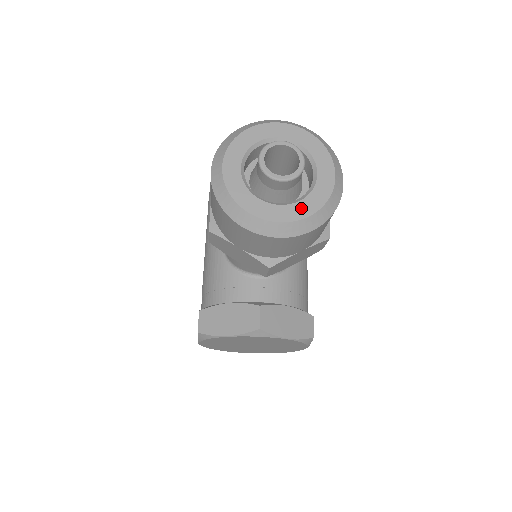
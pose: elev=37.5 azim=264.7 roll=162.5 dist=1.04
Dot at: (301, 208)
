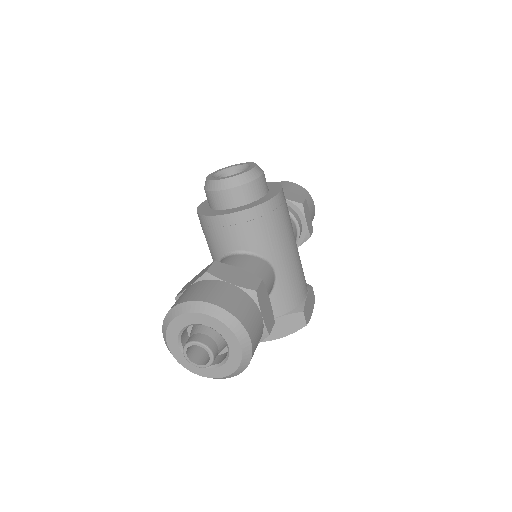
Dot at: (225, 369)
